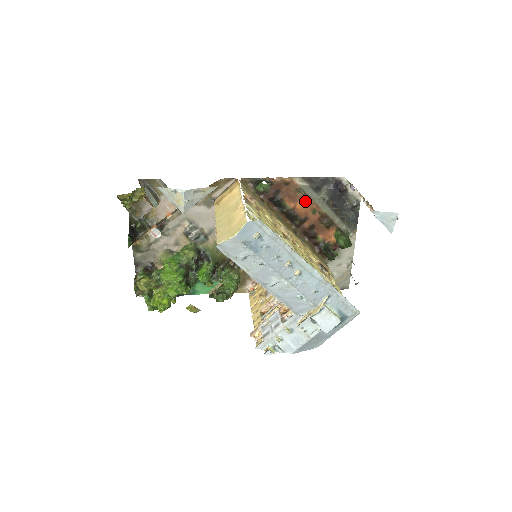
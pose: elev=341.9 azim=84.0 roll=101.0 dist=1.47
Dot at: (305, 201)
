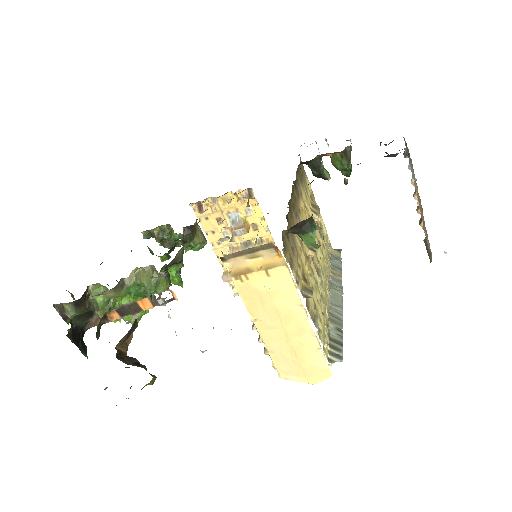
Dot at: occluded
